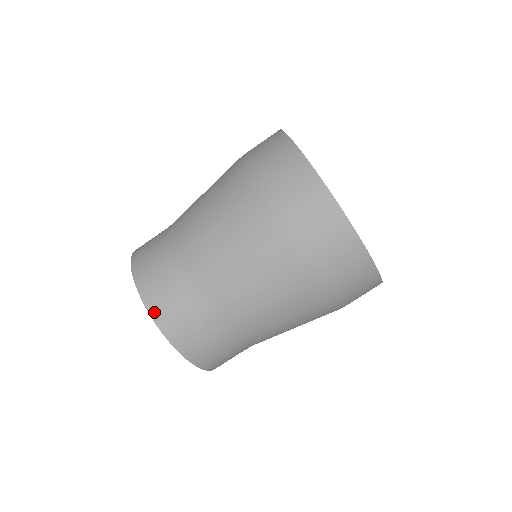
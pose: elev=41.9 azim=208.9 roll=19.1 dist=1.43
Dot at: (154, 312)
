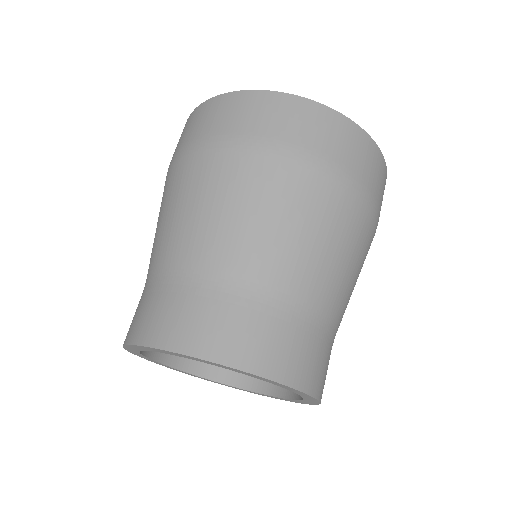
Dot at: (305, 385)
